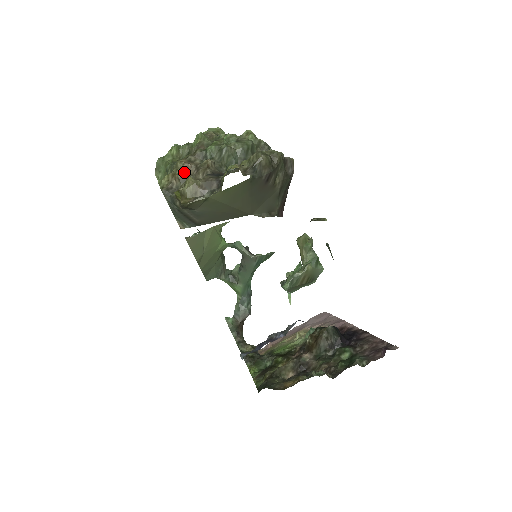
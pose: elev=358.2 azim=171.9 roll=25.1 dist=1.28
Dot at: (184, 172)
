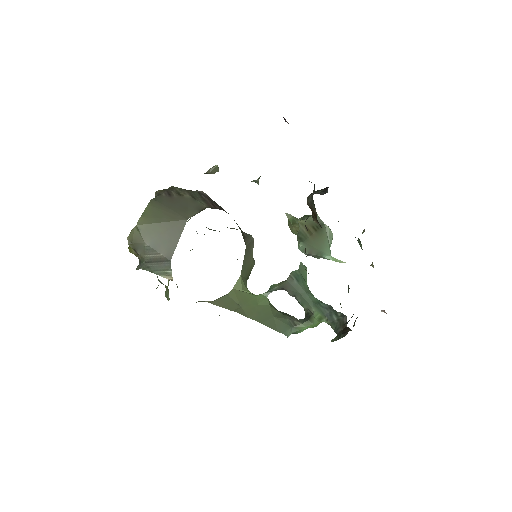
Dot at: occluded
